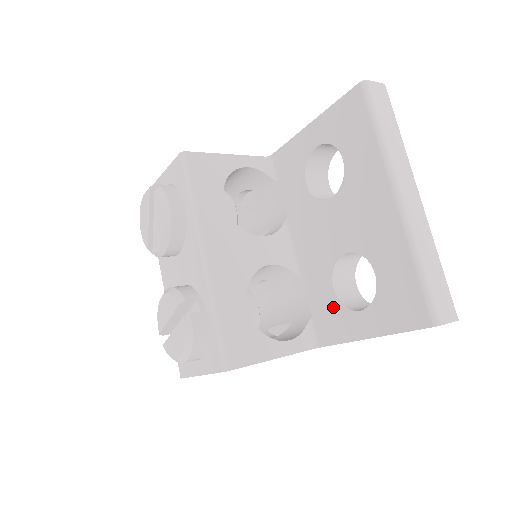
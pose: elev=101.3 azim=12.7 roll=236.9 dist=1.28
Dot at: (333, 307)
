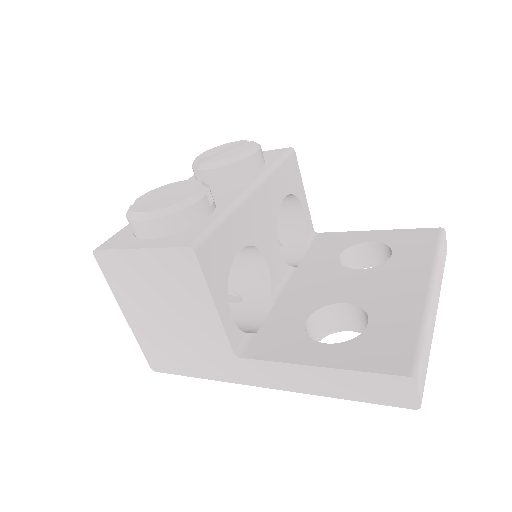
Dot at: (293, 332)
